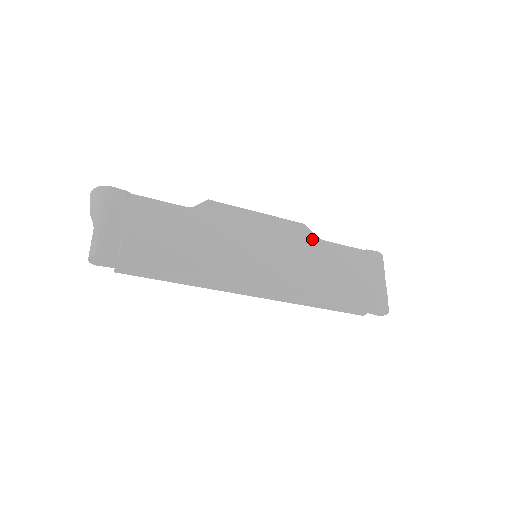
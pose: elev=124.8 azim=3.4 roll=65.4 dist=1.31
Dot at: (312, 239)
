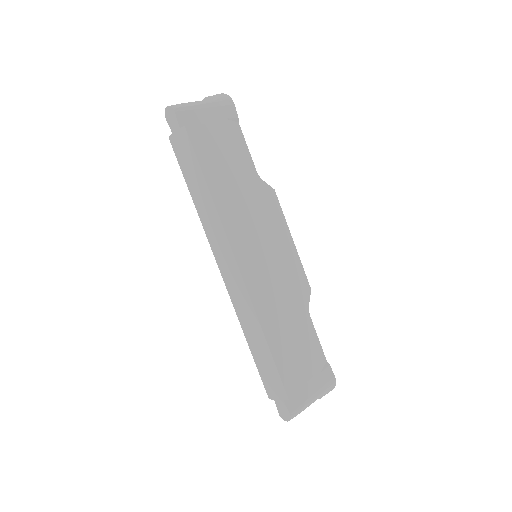
Dot at: (304, 302)
